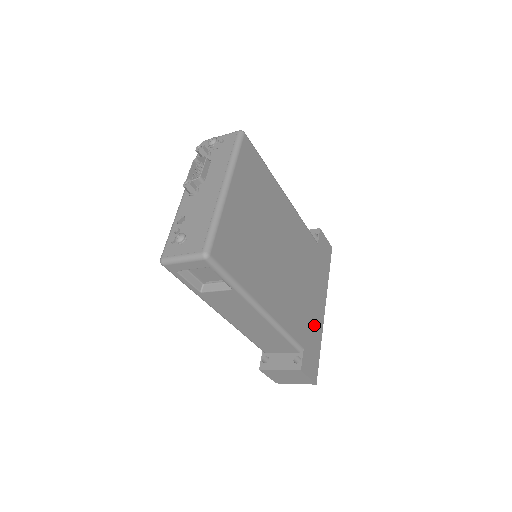
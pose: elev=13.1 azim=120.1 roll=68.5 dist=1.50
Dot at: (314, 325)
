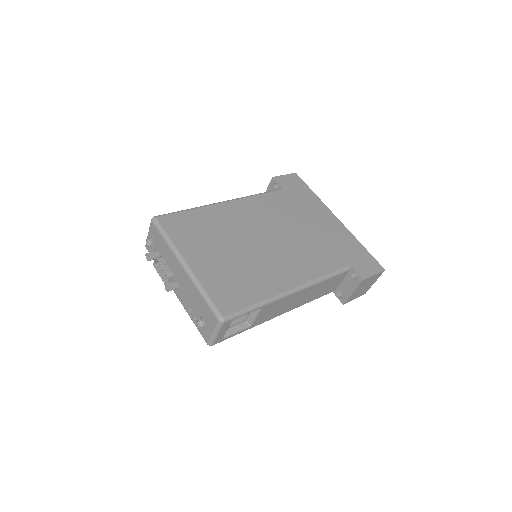
Dot at: (340, 240)
